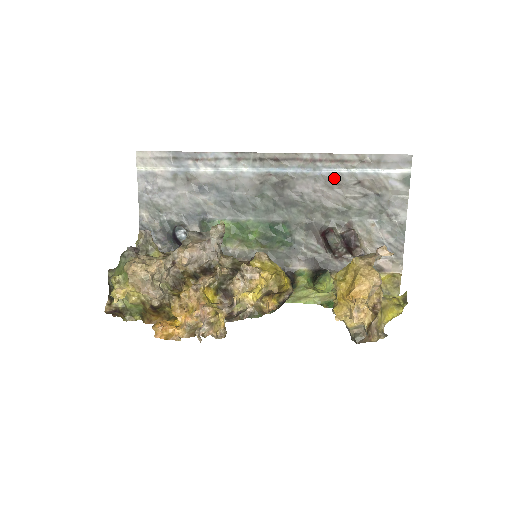
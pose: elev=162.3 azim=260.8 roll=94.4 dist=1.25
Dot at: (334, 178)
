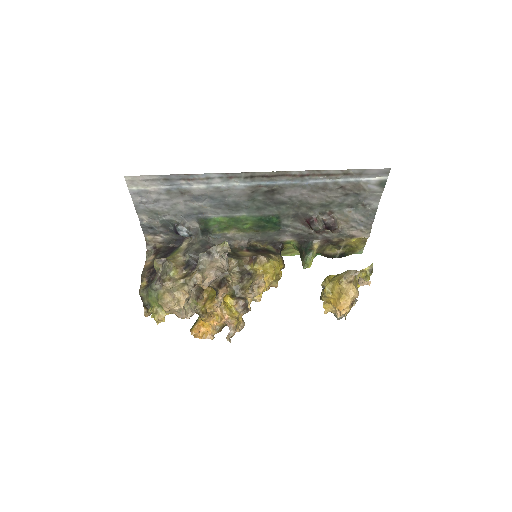
Dot at: (320, 186)
